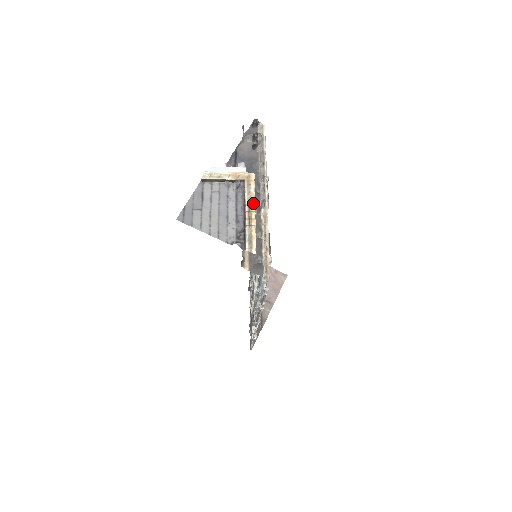
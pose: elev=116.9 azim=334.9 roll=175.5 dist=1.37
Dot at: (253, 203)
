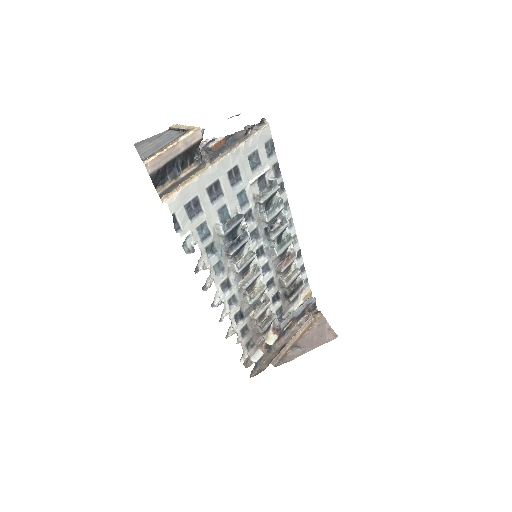
Dot at: (178, 141)
